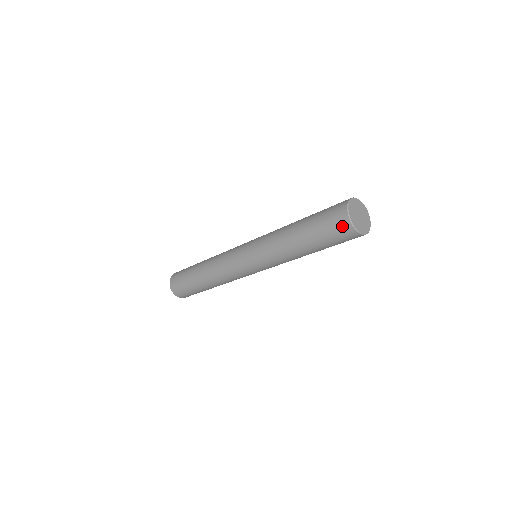
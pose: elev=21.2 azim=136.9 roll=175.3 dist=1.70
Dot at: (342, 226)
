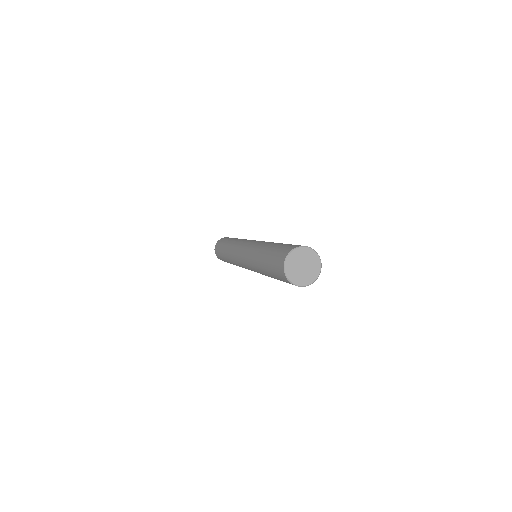
Dot at: occluded
